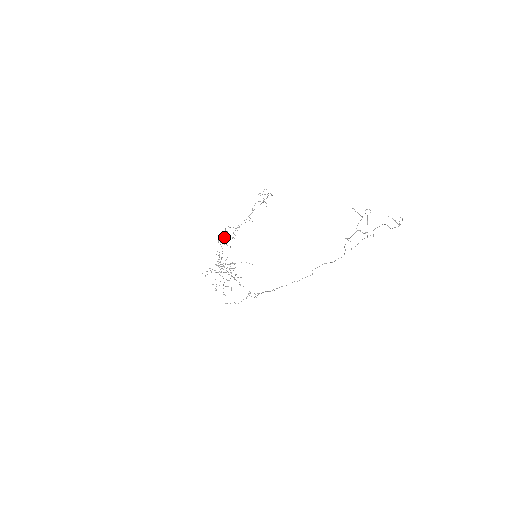
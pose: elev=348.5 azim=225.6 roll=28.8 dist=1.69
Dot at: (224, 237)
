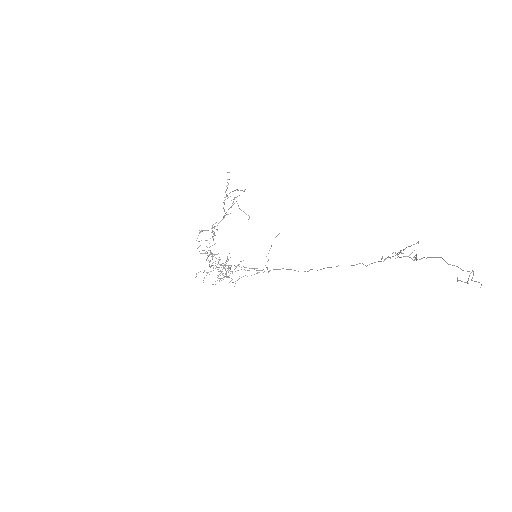
Dot at: occluded
